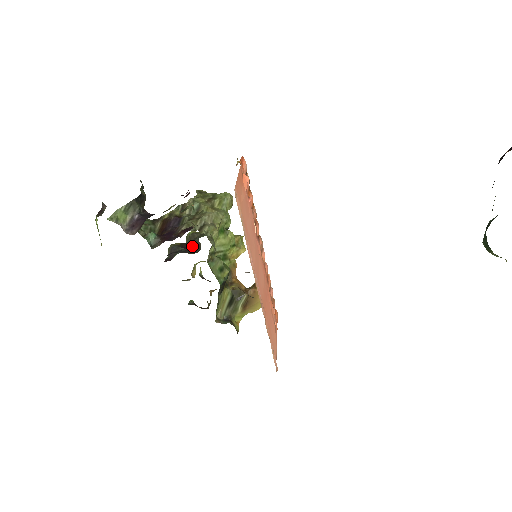
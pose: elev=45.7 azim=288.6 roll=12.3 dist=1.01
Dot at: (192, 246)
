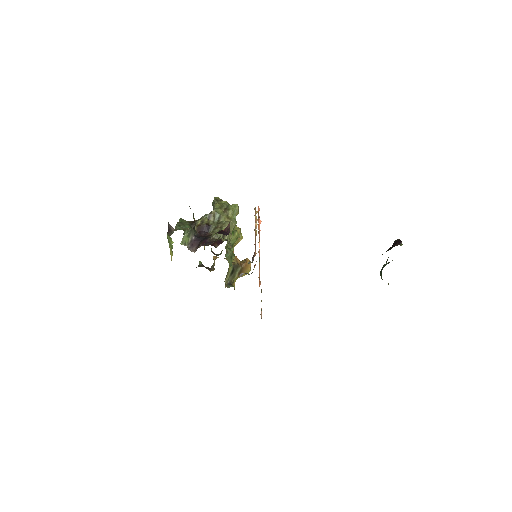
Dot at: occluded
